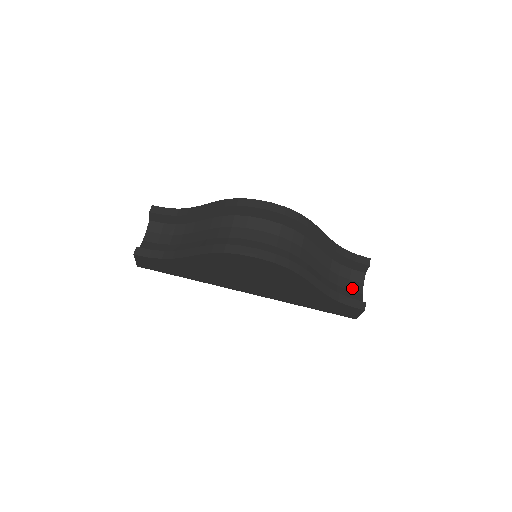
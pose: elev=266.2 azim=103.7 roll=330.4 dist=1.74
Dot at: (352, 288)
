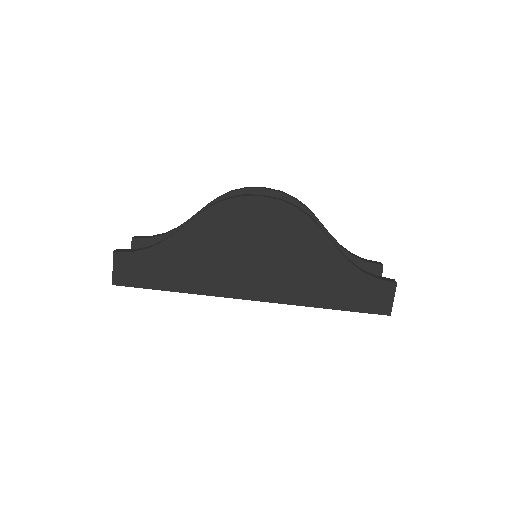
Dot at: occluded
